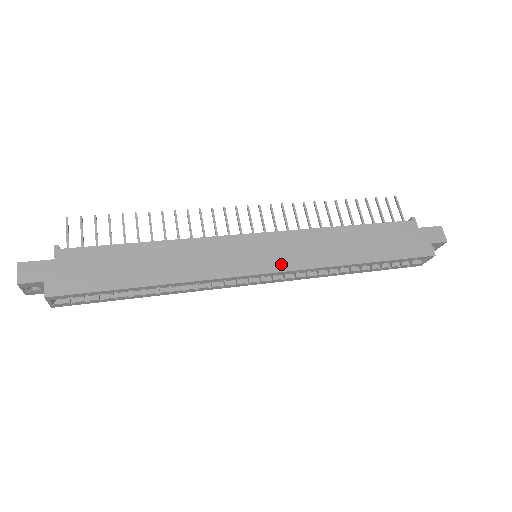
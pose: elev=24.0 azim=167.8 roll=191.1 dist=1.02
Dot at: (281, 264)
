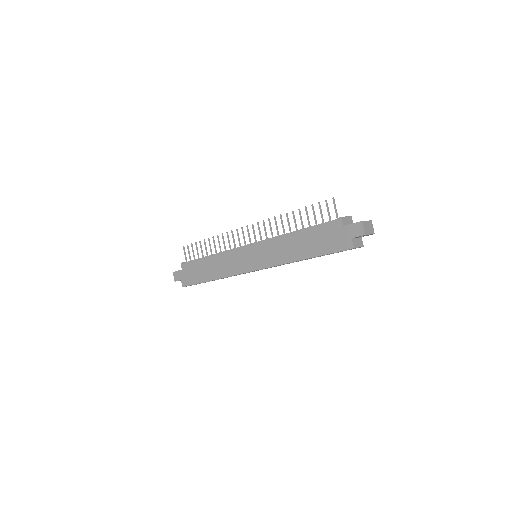
Dot at: (261, 264)
